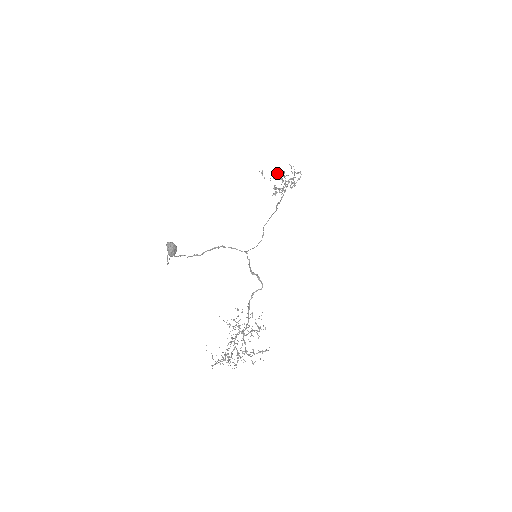
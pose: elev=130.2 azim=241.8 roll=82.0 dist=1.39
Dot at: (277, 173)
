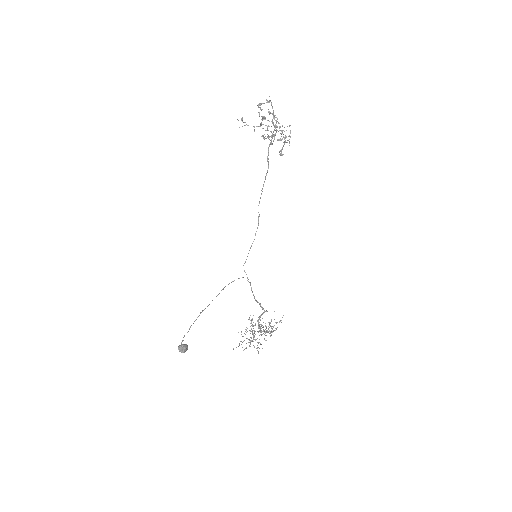
Dot at: occluded
